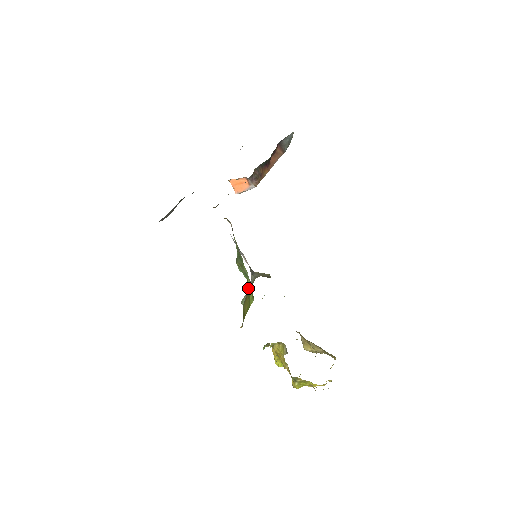
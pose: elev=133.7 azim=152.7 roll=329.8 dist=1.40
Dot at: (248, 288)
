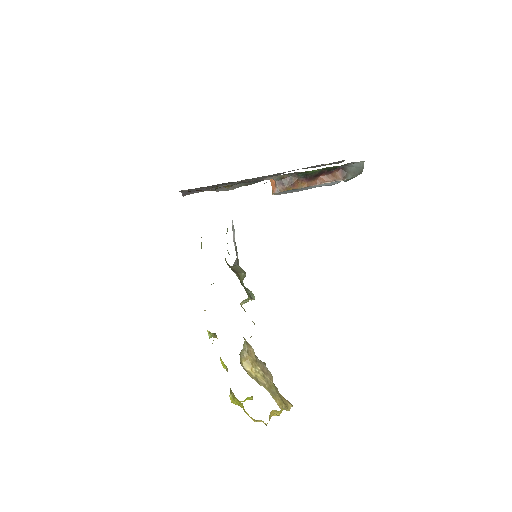
Dot at: occluded
